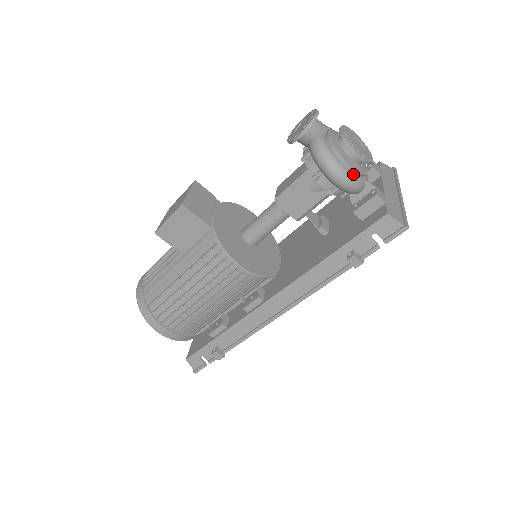
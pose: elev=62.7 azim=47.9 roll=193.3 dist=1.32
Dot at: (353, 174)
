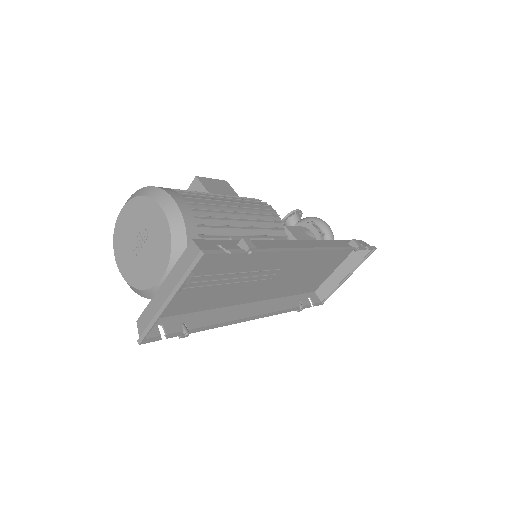
Dot at: occluded
